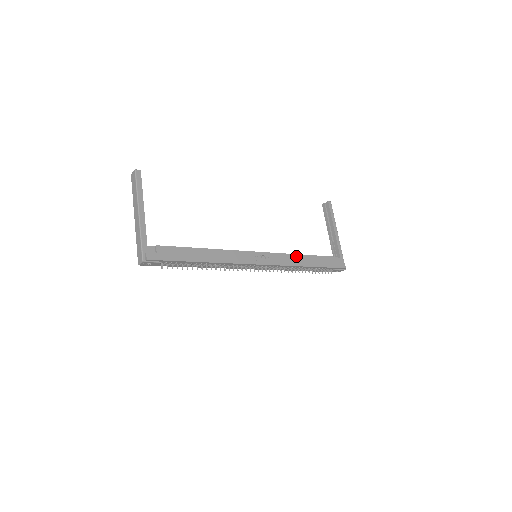
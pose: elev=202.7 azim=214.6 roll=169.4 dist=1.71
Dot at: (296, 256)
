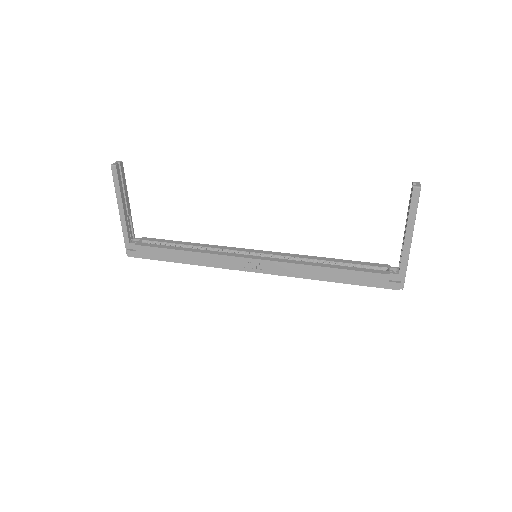
Dot at: (309, 267)
